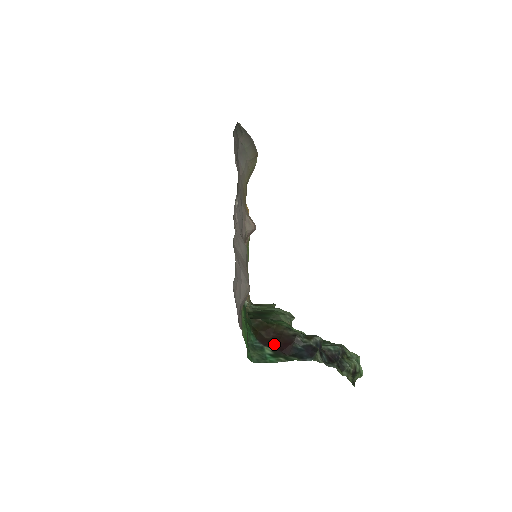
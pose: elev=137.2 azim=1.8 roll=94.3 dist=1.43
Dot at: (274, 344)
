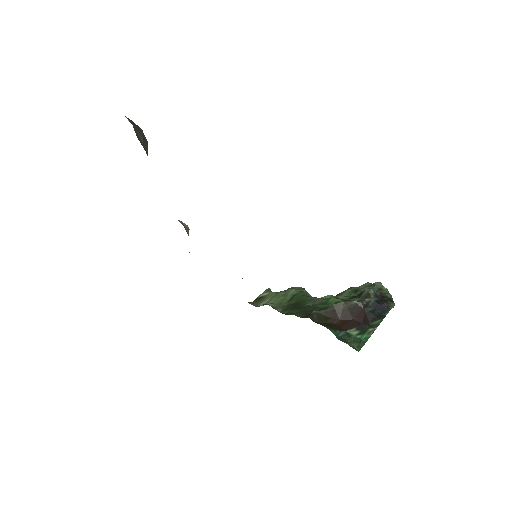
Dot at: (351, 323)
